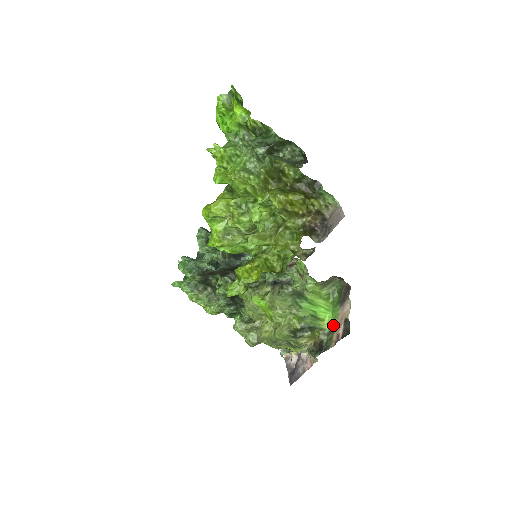
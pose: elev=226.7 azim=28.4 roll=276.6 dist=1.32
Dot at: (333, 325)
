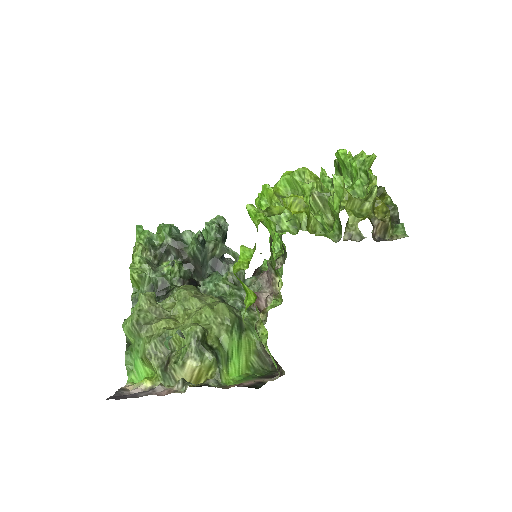
Dot at: (234, 384)
